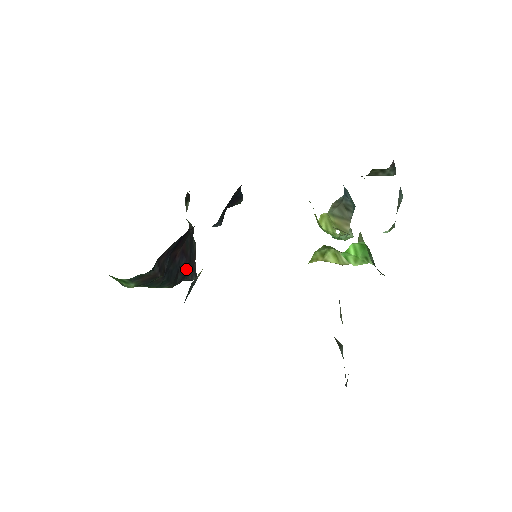
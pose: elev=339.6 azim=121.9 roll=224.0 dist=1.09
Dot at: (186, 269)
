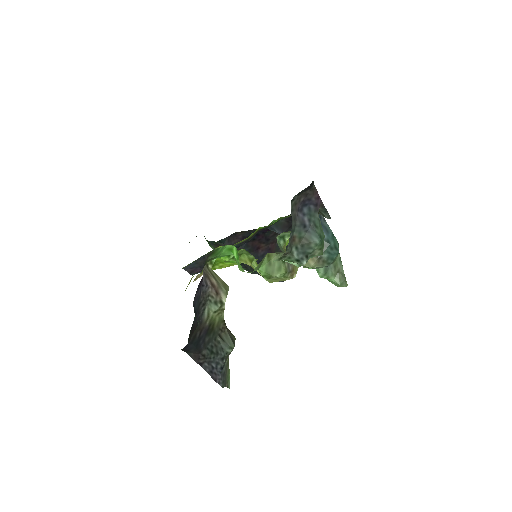
Dot at: occluded
